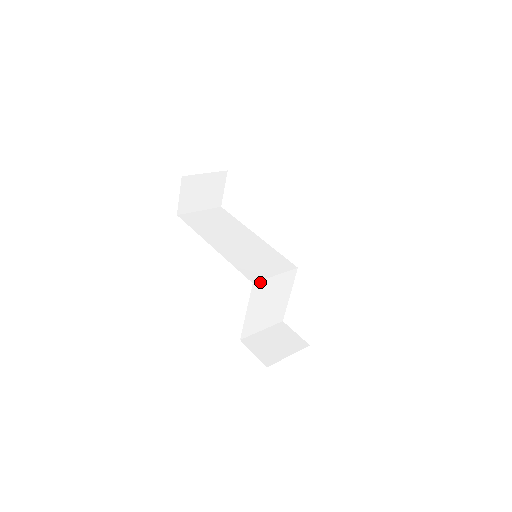
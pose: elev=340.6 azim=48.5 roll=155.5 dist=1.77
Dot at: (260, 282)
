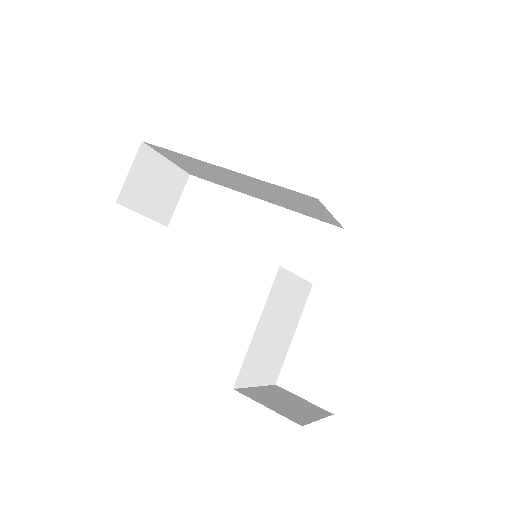
Dot at: (284, 273)
